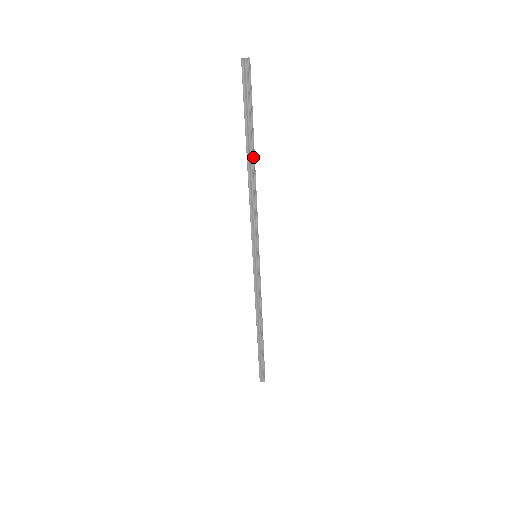
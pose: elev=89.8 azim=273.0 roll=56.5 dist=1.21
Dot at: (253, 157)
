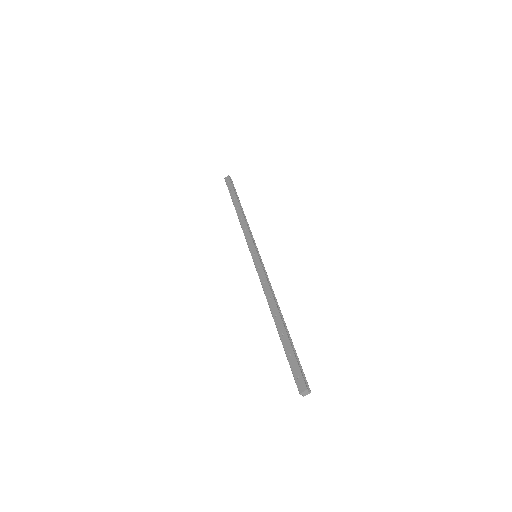
Dot at: occluded
